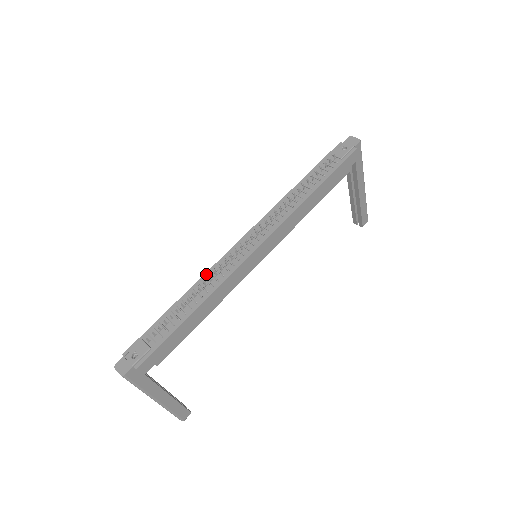
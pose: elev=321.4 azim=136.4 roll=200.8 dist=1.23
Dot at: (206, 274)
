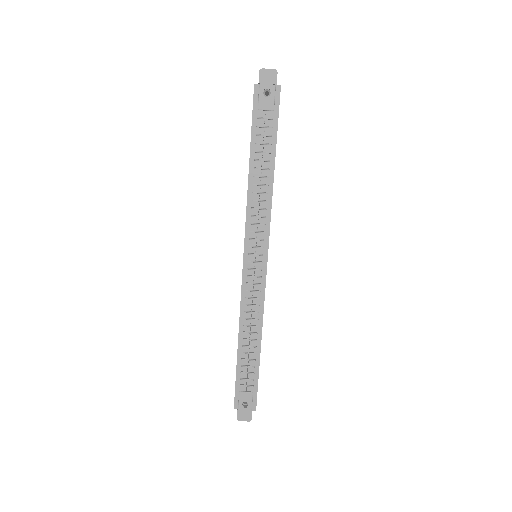
Dot at: (241, 313)
